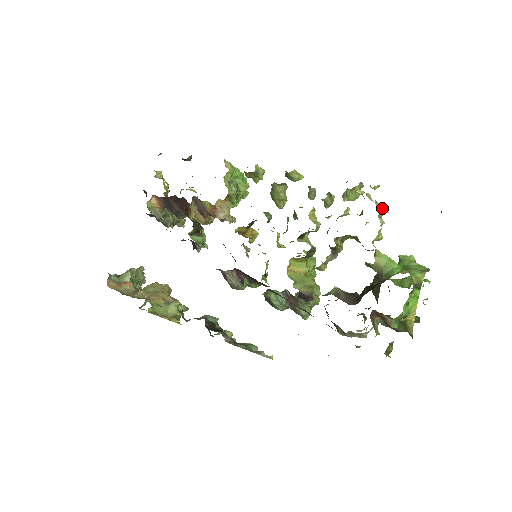
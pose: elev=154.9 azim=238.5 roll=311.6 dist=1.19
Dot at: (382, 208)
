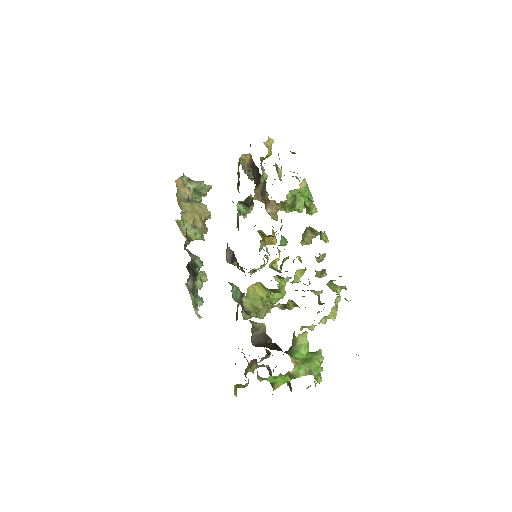
Dot at: (334, 315)
